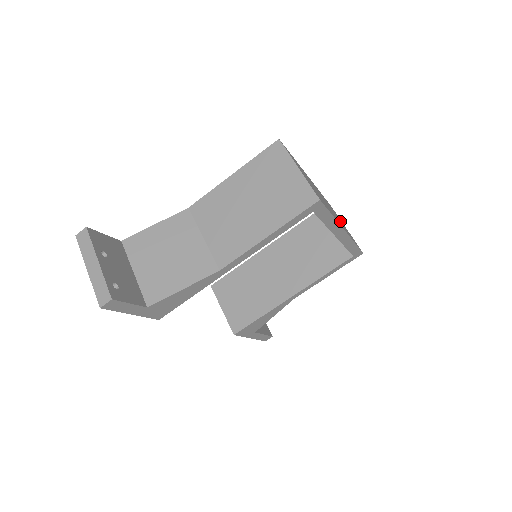
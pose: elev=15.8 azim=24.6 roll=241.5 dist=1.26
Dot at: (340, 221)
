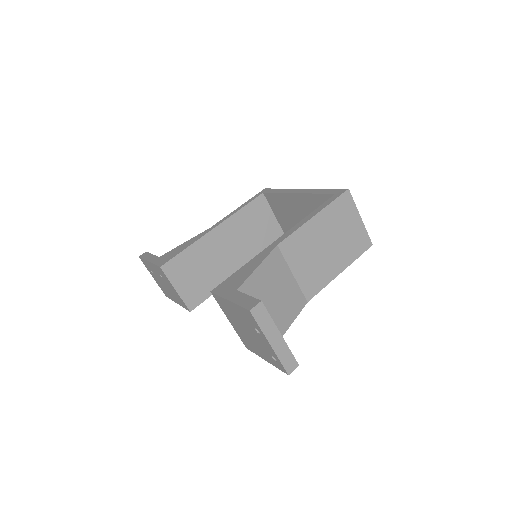
Dot at: occluded
